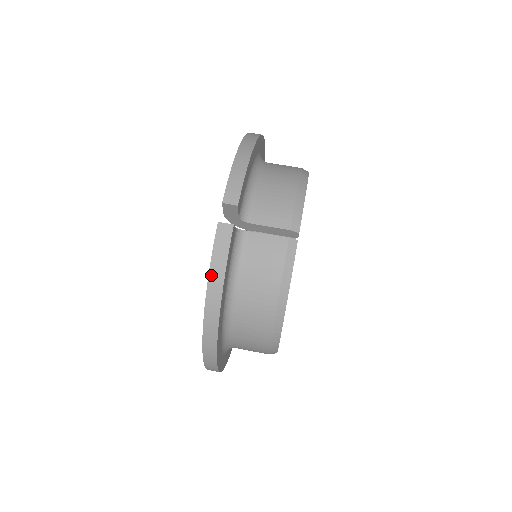
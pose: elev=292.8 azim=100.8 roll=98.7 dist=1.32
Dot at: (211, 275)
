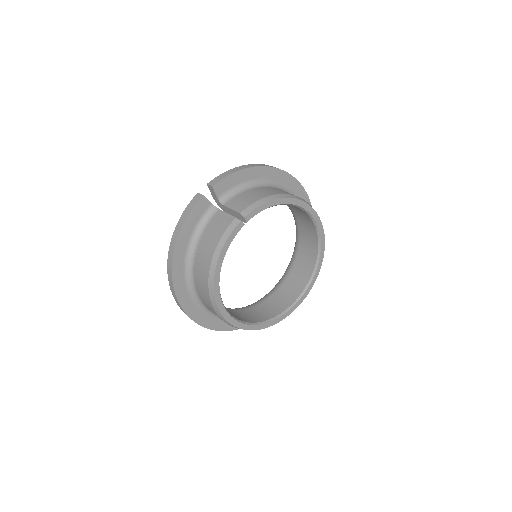
Dot at: (179, 221)
